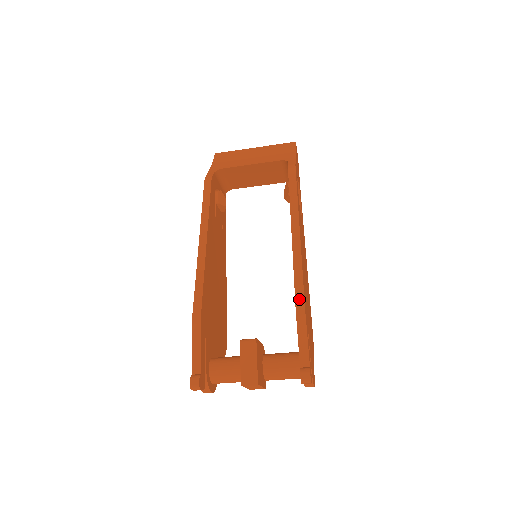
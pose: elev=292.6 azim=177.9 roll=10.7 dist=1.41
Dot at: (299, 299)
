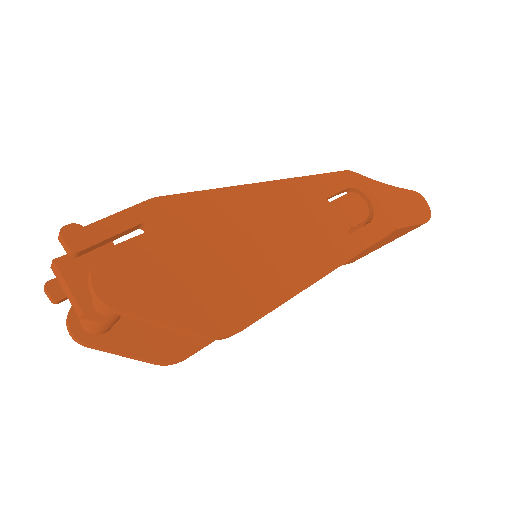
Dot at: (169, 198)
